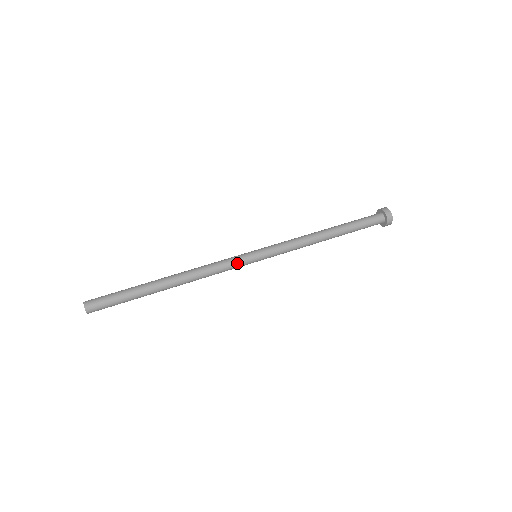
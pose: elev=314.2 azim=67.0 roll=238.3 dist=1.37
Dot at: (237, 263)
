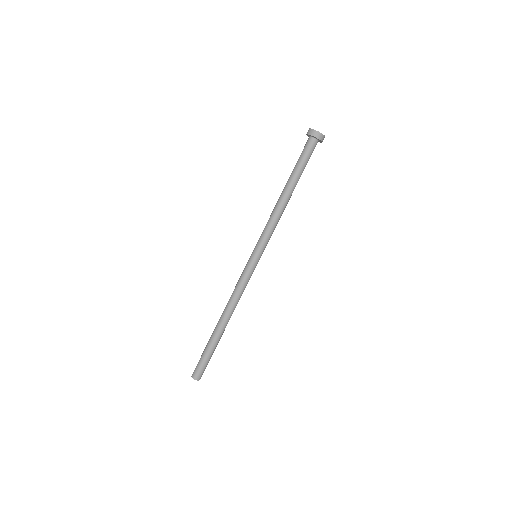
Dot at: occluded
